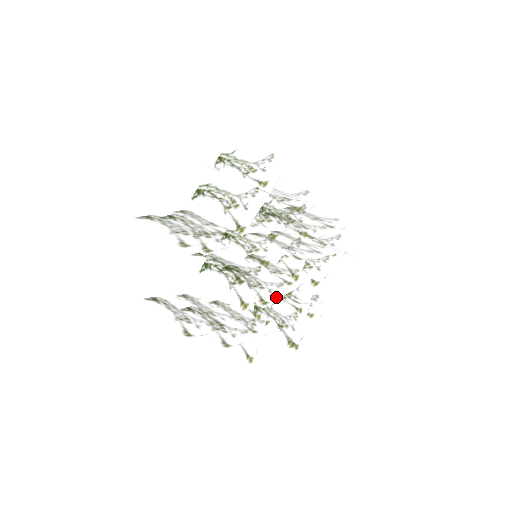
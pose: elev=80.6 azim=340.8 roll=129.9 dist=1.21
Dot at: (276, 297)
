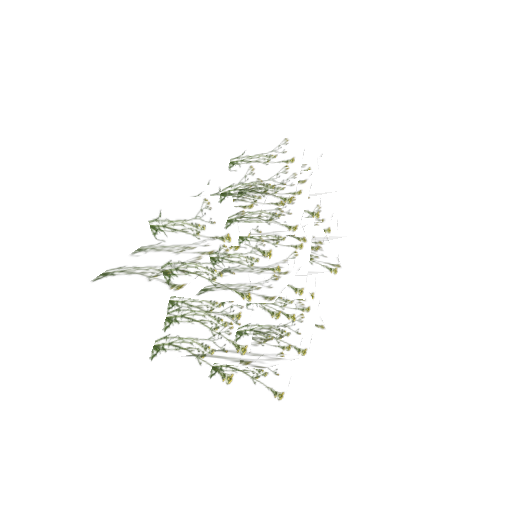
Dot at: (304, 275)
